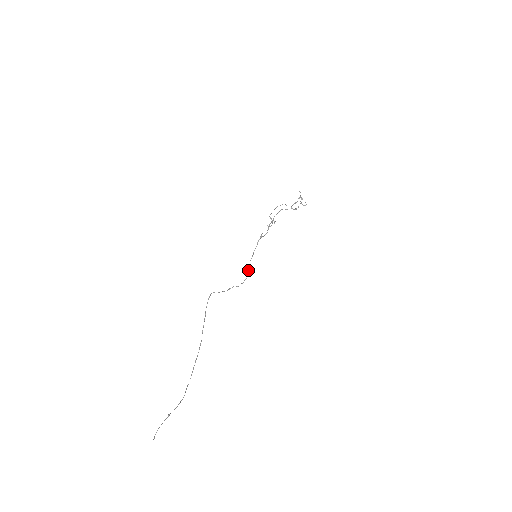
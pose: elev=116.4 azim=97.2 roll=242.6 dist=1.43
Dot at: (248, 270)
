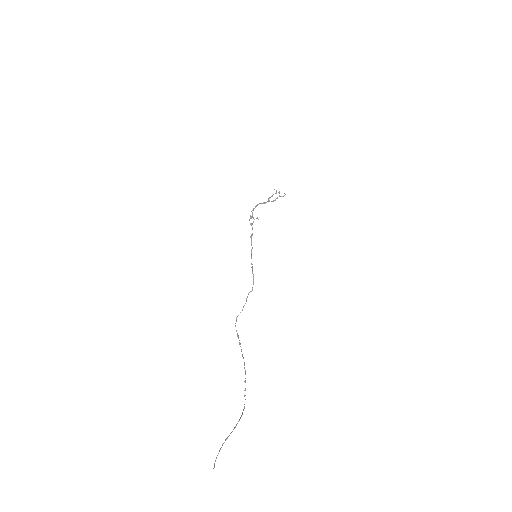
Dot at: occluded
